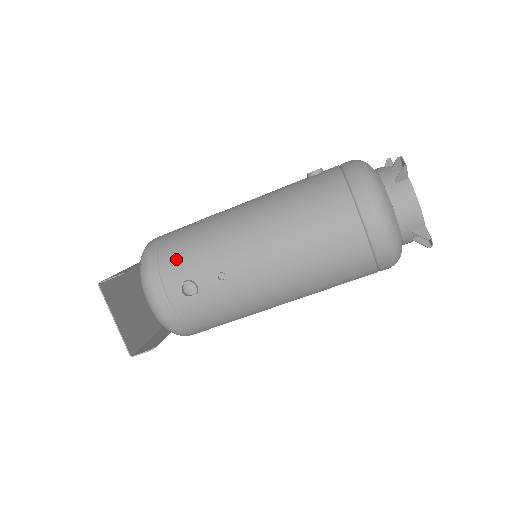
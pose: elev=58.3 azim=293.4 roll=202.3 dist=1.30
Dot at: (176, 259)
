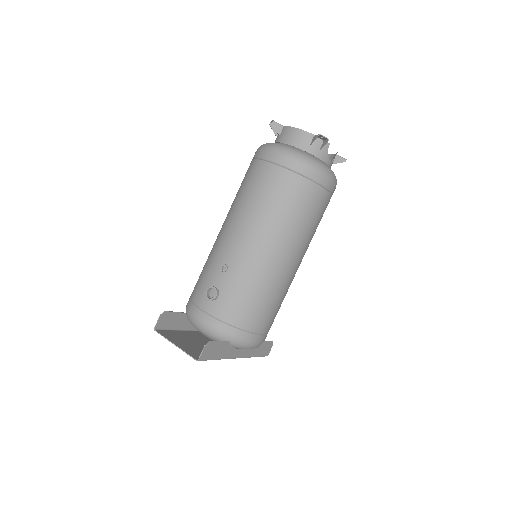
Dot at: (198, 287)
